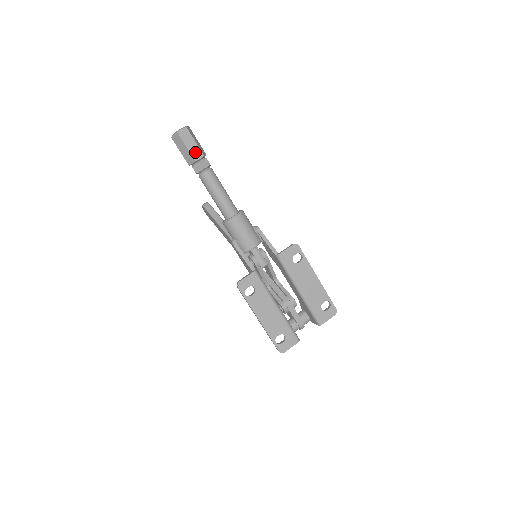
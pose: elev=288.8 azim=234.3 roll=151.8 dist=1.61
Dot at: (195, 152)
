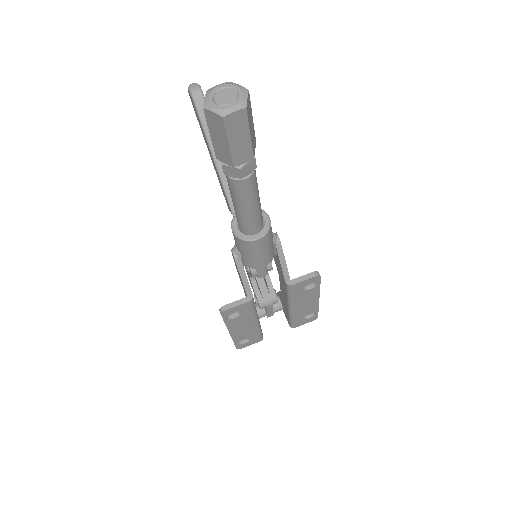
Dot at: (241, 152)
